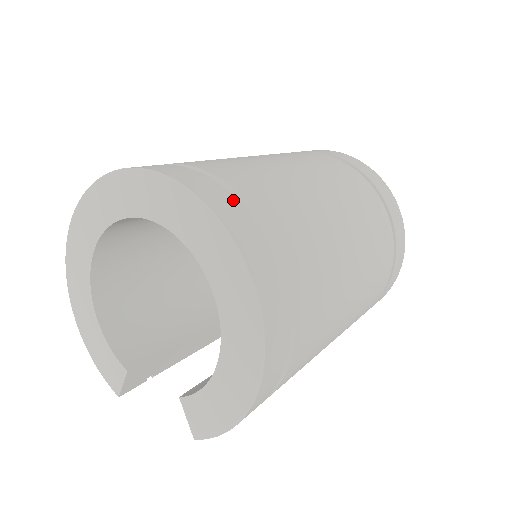
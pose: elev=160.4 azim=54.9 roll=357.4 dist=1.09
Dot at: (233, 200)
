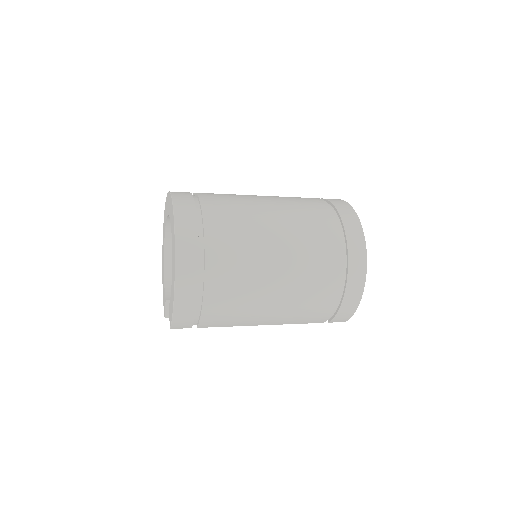
Dot at: (191, 201)
